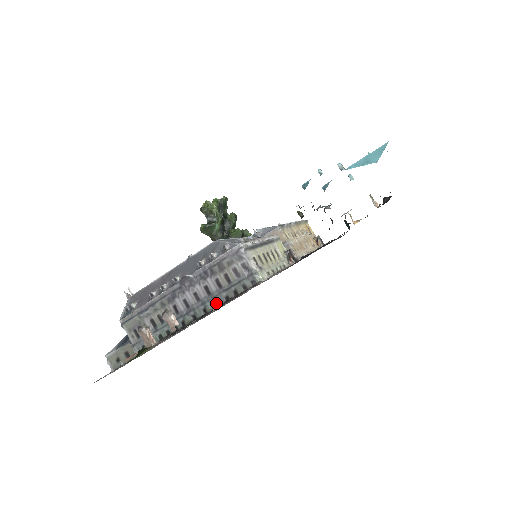
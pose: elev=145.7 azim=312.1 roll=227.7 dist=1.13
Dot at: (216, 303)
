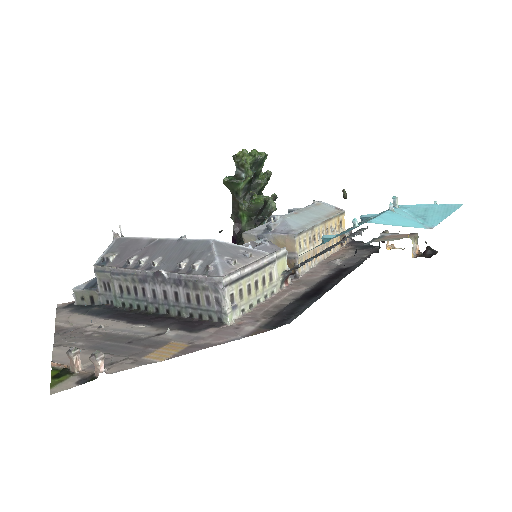
Dot at: (180, 312)
